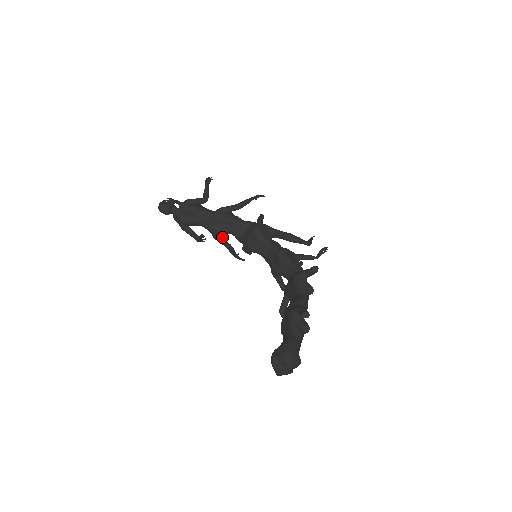
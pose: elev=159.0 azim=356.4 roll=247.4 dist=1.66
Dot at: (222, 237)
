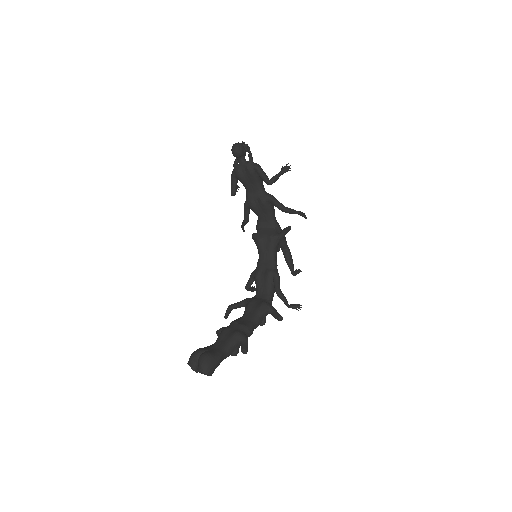
Dot at: occluded
